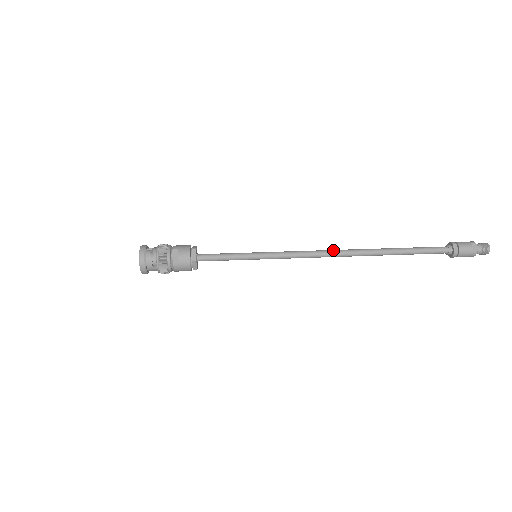
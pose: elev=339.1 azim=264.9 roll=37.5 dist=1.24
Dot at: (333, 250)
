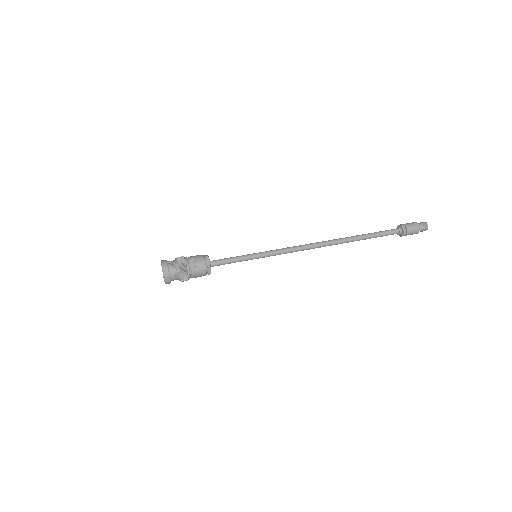
Dot at: (315, 243)
